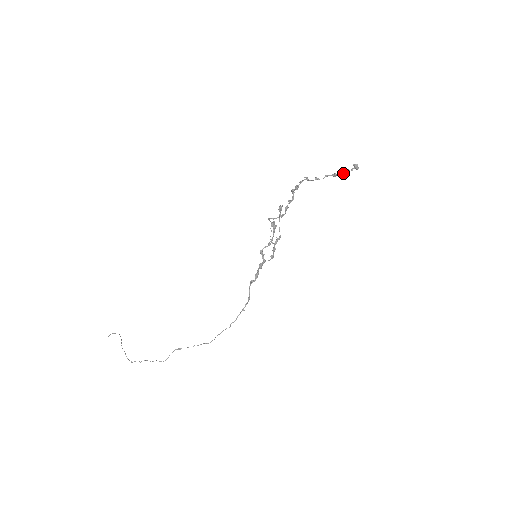
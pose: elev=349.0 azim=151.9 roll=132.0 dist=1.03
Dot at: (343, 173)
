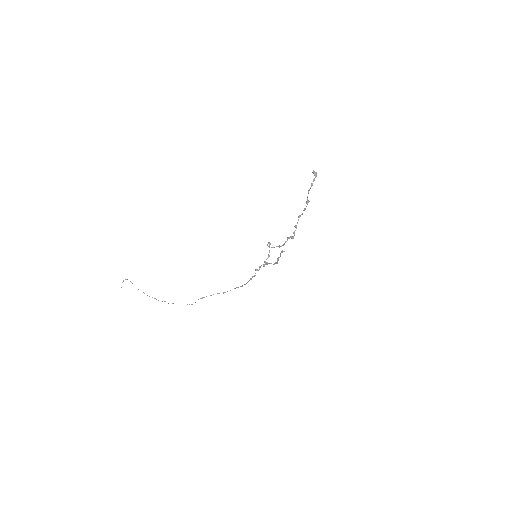
Dot at: occluded
